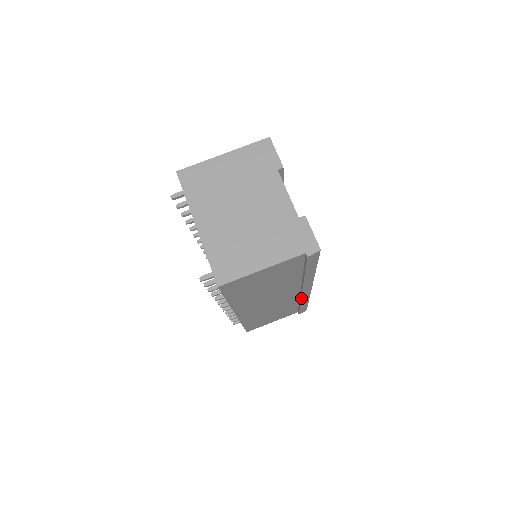
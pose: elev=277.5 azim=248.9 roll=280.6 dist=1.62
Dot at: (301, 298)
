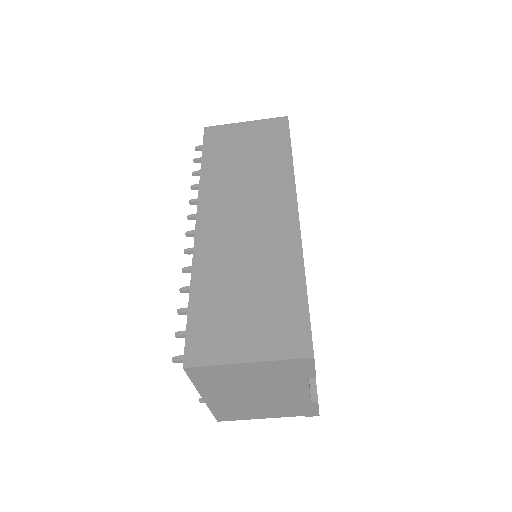
Dot at: occluded
